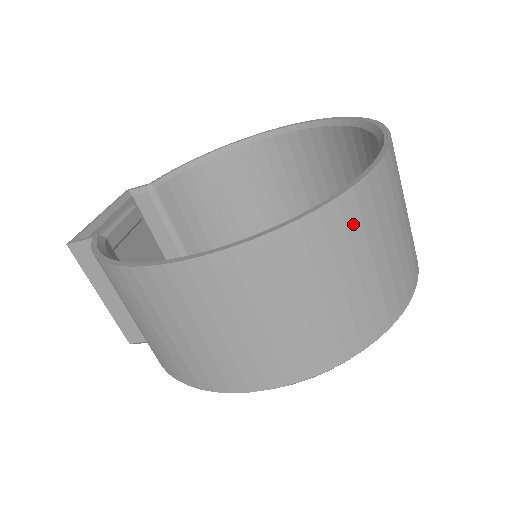
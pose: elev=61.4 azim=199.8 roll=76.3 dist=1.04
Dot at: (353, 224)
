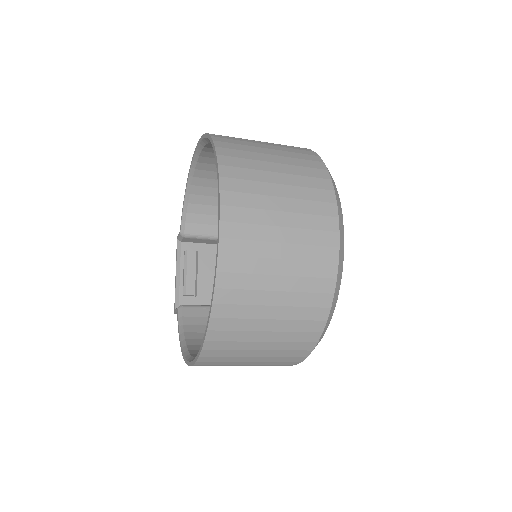
Dot at: (235, 312)
